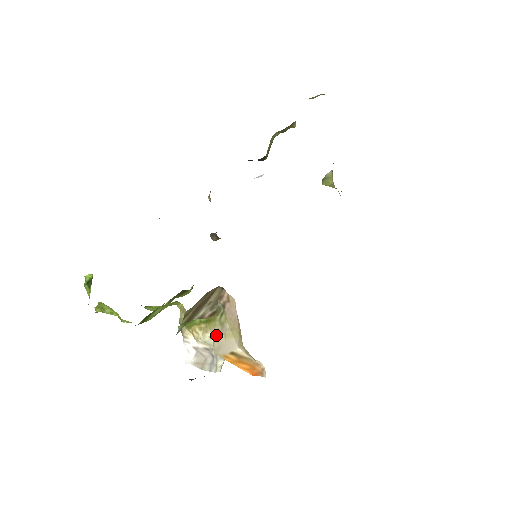
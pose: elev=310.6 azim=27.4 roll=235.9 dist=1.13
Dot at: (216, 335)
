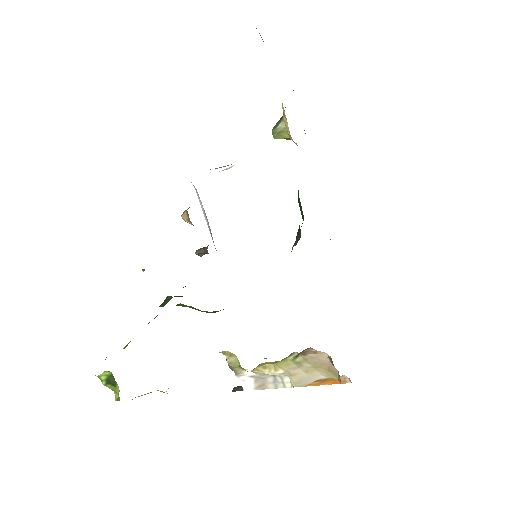
Dot at: (293, 373)
